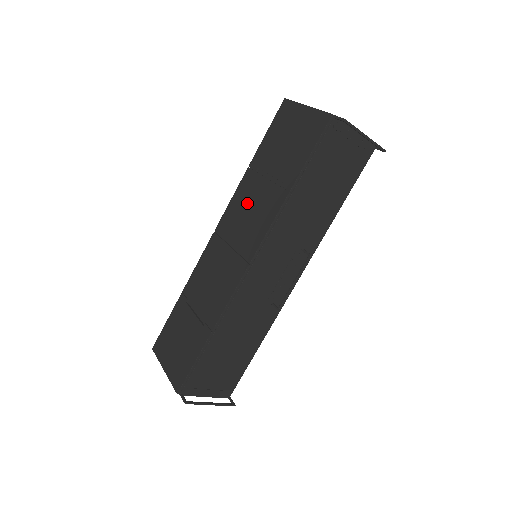
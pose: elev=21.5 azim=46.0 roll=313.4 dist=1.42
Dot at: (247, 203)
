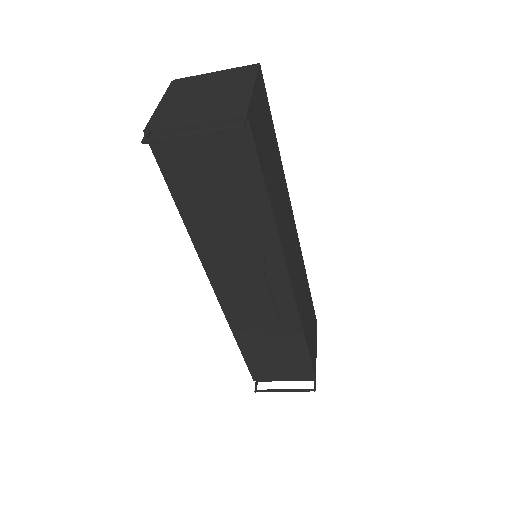
Dot at: occluded
